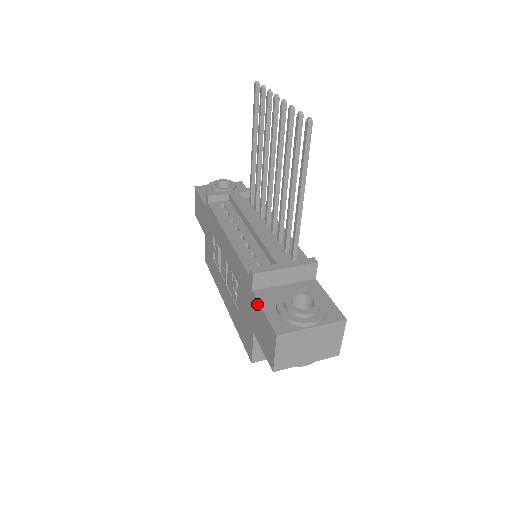
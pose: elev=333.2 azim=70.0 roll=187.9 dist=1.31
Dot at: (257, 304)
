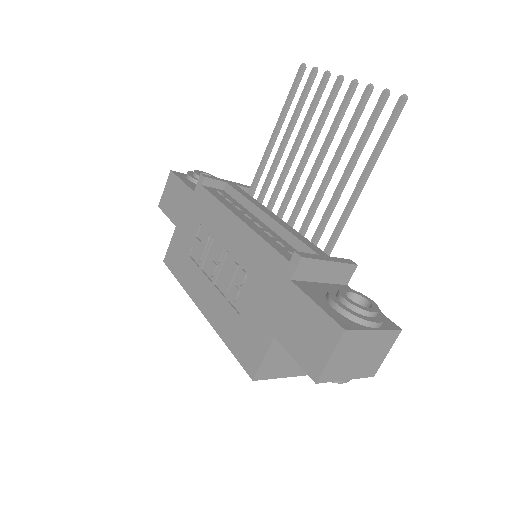
Dot at: (300, 295)
